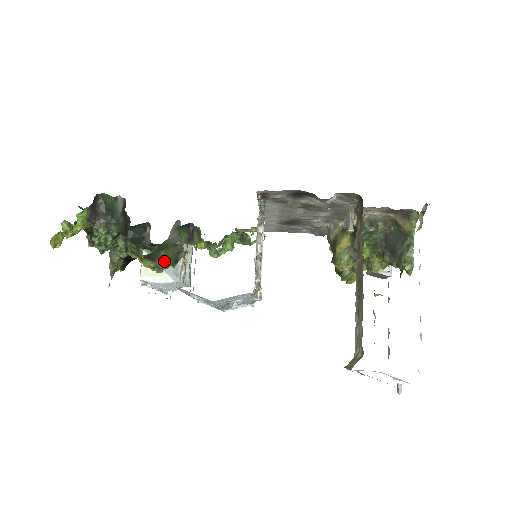
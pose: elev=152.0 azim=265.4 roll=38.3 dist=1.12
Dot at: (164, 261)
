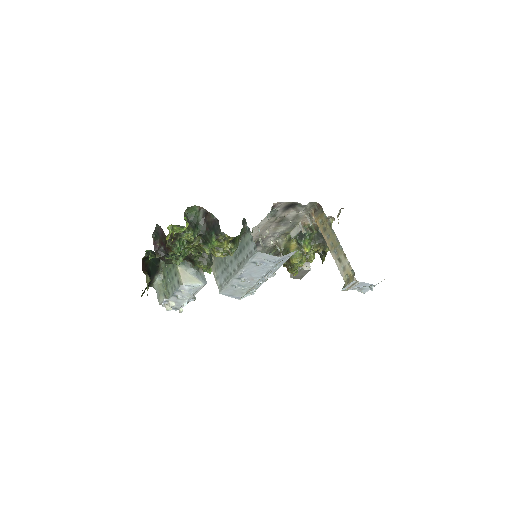
Dot at: (238, 245)
